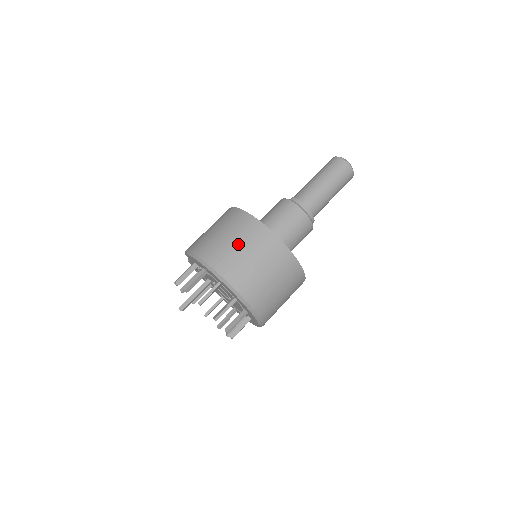
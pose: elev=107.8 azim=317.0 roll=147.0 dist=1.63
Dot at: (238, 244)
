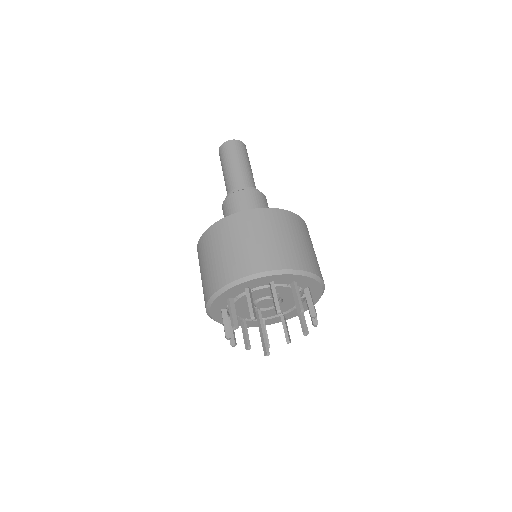
Dot at: (204, 267)
